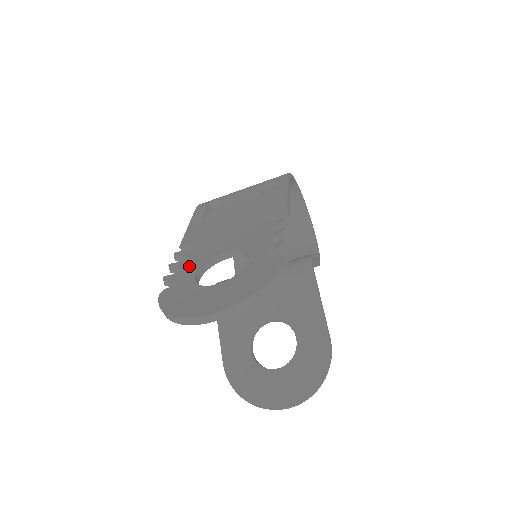
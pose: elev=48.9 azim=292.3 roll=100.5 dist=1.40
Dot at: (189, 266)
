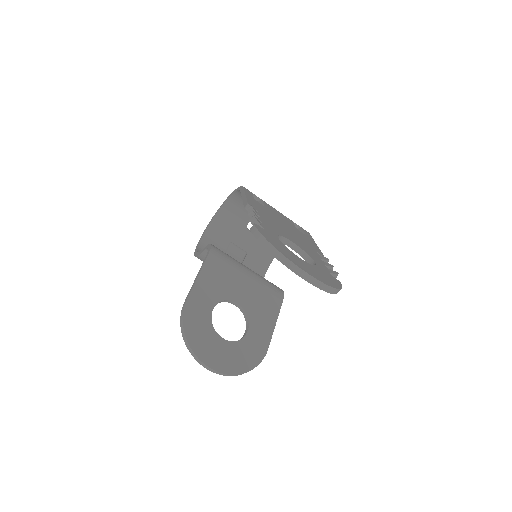
Dot at: (268, 226)
